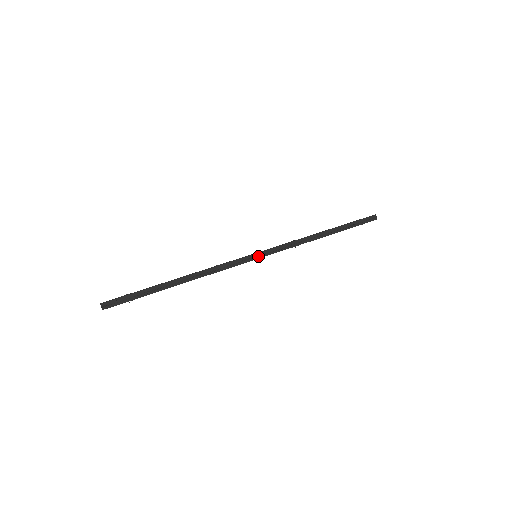
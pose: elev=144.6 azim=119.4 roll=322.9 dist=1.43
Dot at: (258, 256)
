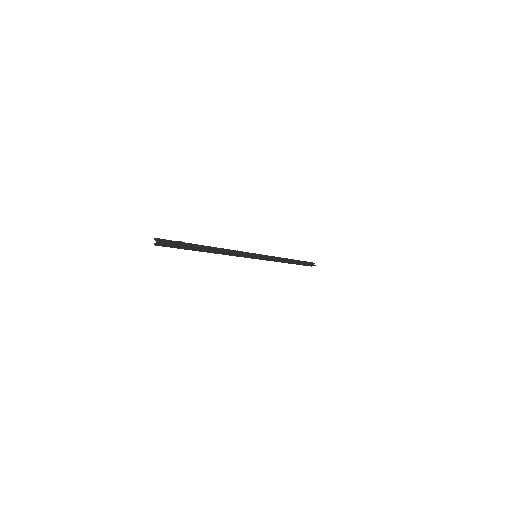
Dot at: (257, 255)
